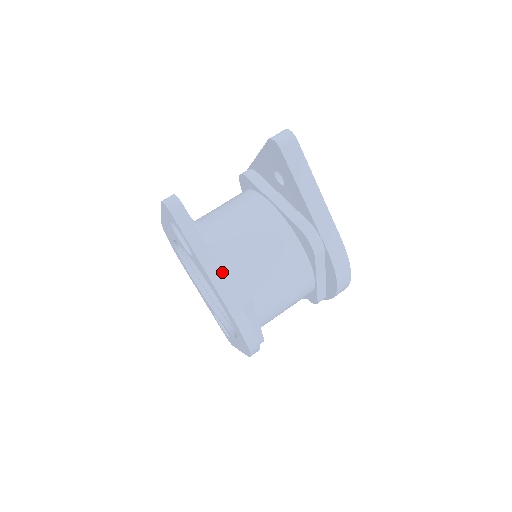
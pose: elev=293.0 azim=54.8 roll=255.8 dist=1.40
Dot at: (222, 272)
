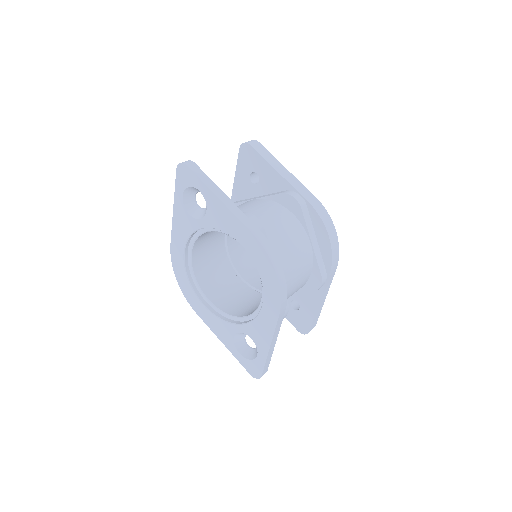
Dot at: occluded
